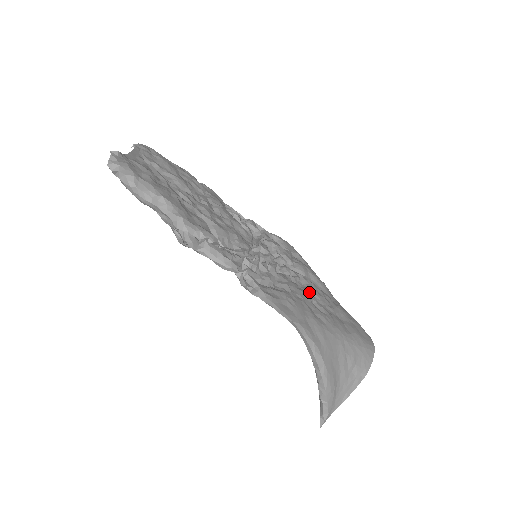
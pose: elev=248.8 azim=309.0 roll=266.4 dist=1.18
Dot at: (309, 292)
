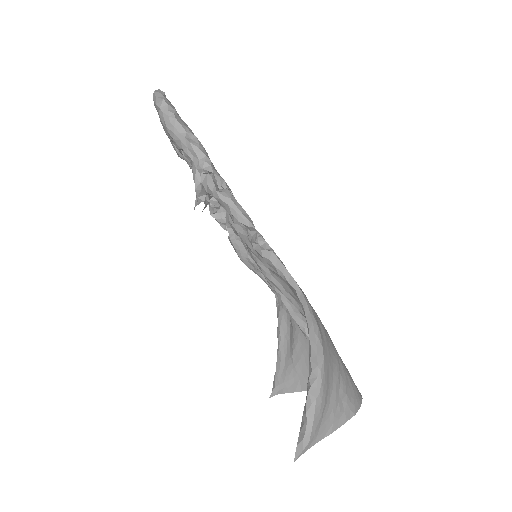
Dot at: occluded
